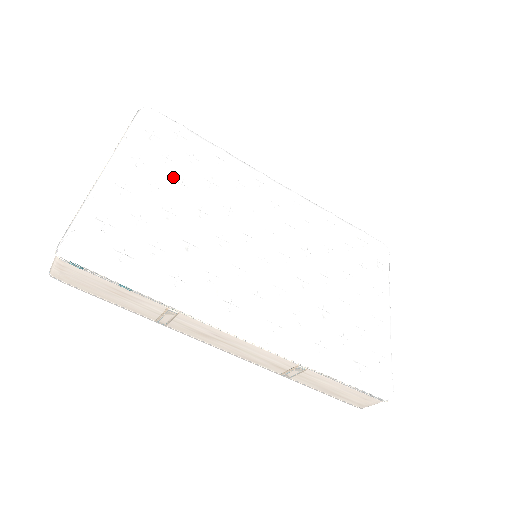
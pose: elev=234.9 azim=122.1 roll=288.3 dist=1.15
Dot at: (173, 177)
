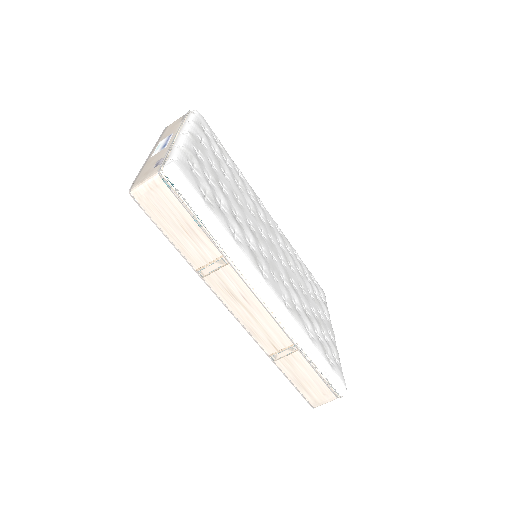
Dot at: (220, 166)
